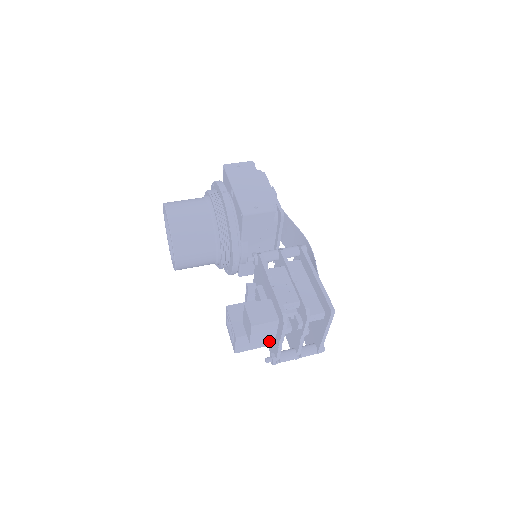
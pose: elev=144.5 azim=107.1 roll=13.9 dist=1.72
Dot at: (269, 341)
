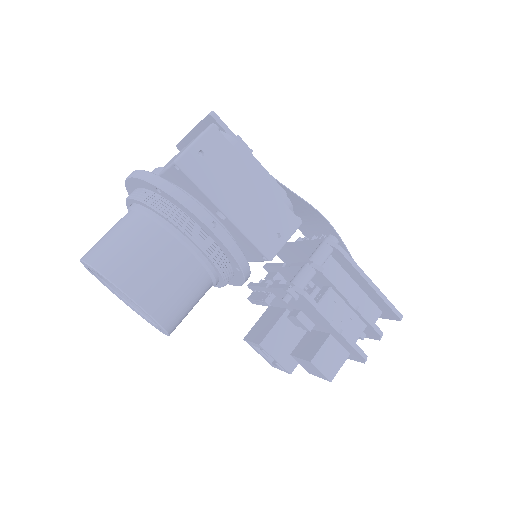
Dot at: occluded
